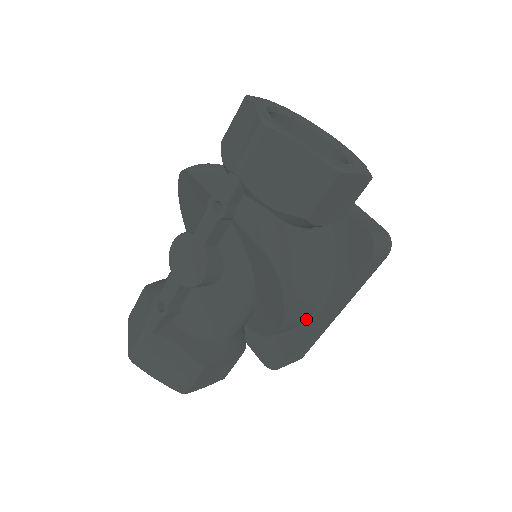
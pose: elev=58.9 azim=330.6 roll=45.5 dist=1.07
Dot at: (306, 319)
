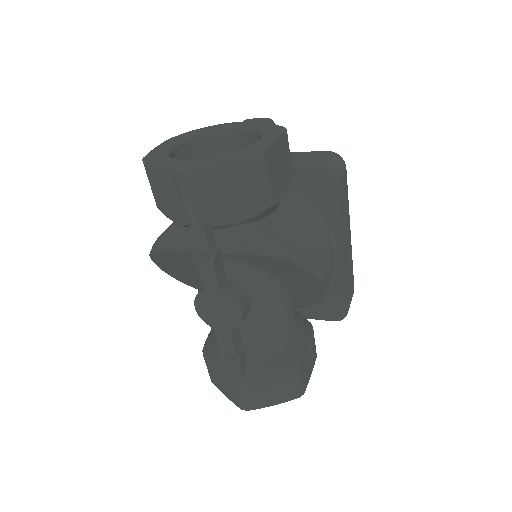
Dot at: (334, 265)
